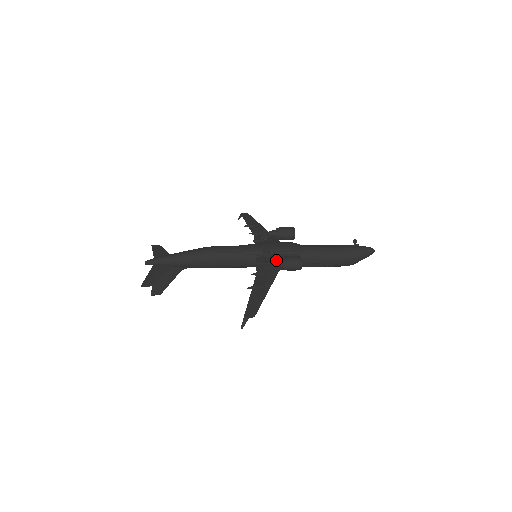
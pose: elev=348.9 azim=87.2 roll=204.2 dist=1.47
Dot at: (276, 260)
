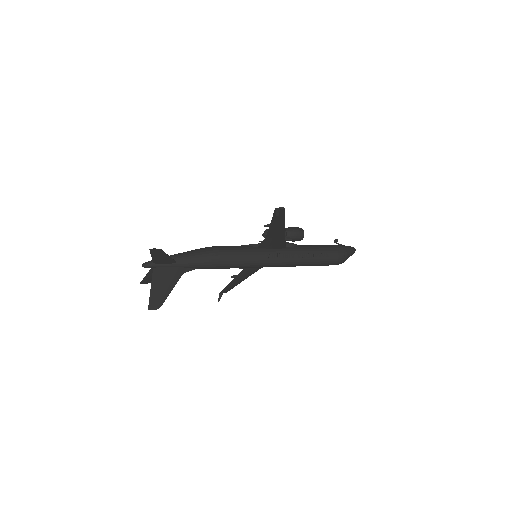
Dot at: occluded
